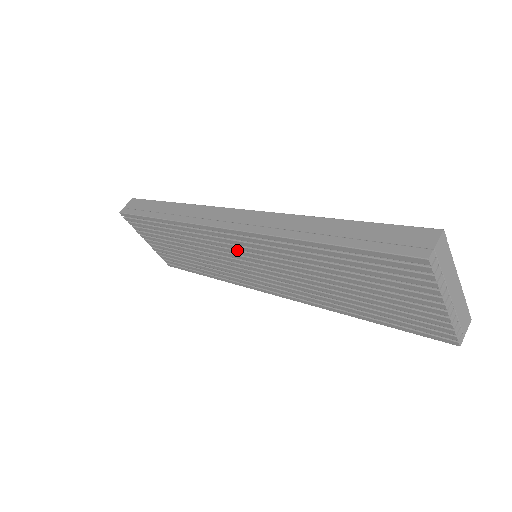
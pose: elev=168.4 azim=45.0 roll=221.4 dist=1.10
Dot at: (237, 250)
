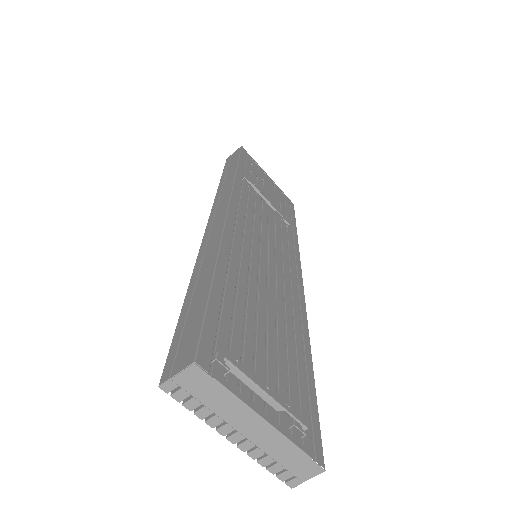
Dot at: occluded
